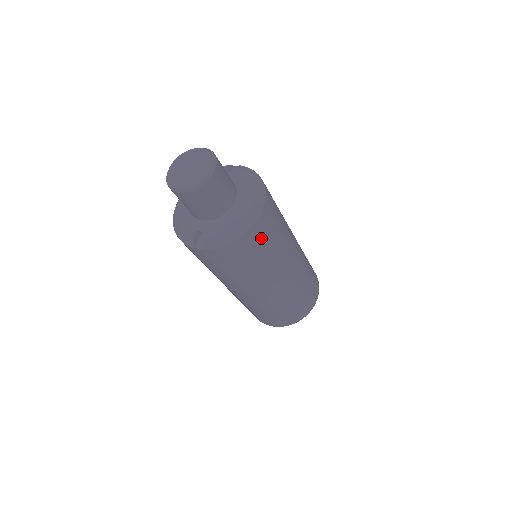
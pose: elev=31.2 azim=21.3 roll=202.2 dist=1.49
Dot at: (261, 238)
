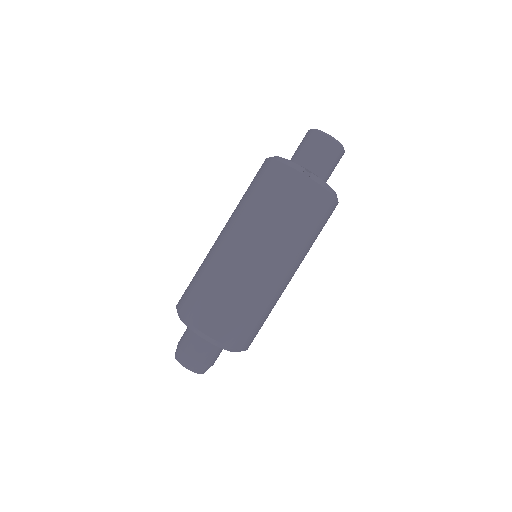
Dot at: (327, 218)
